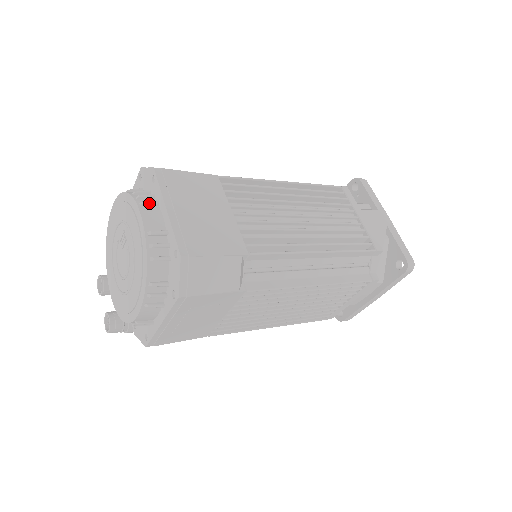
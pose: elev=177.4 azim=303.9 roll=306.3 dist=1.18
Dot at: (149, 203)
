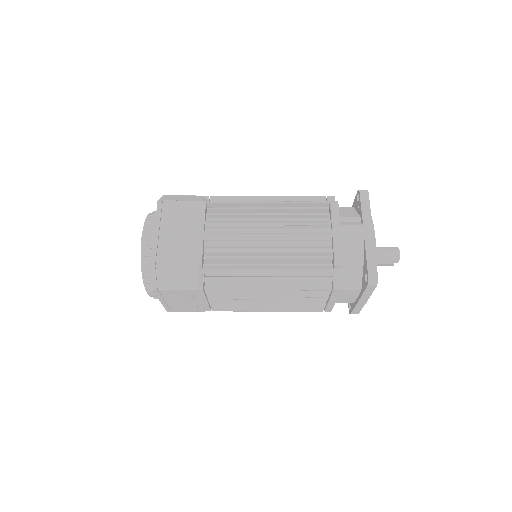
Dot at: (150, 225)
